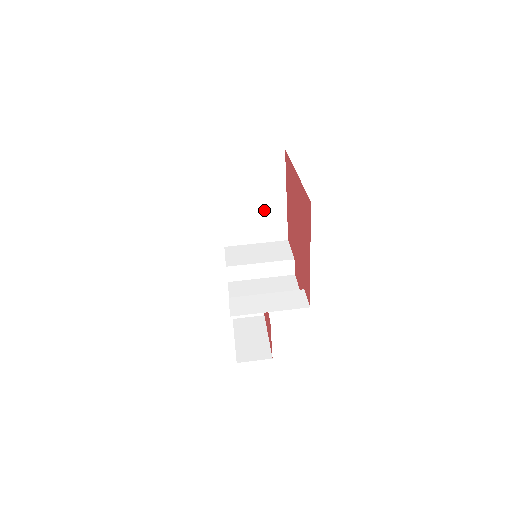
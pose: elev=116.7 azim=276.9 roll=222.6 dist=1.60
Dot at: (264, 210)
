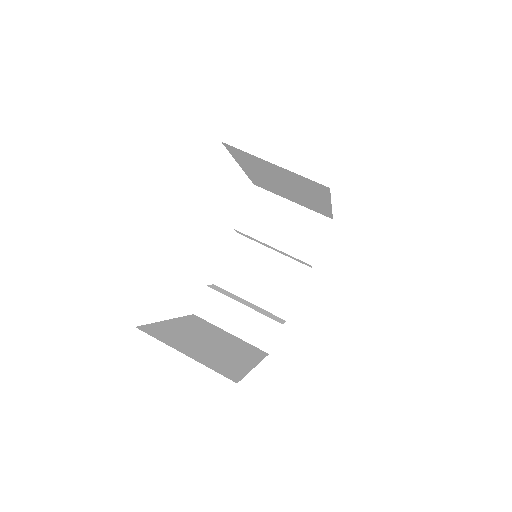
Dot at: (301, 196)
